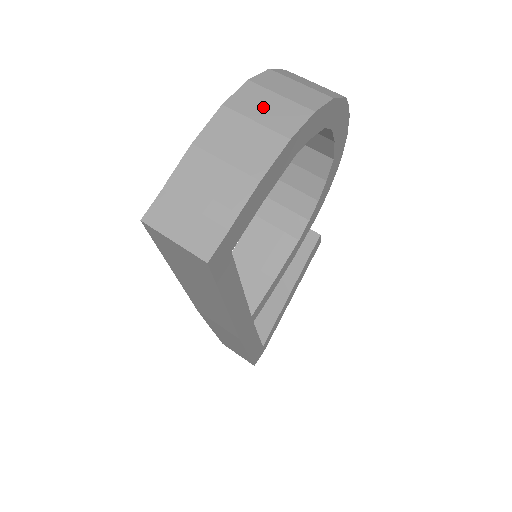
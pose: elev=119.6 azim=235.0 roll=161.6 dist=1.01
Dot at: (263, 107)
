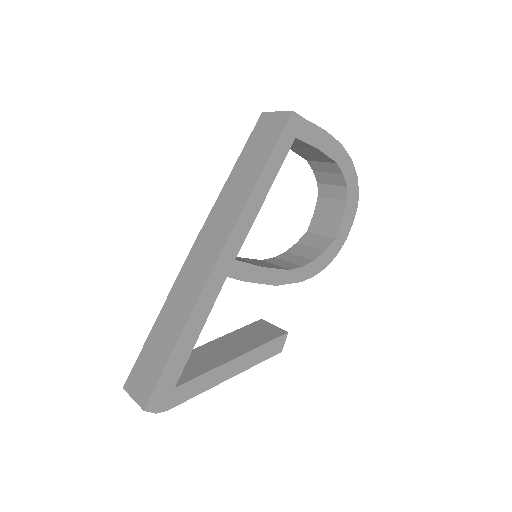
Dot at: occluded
